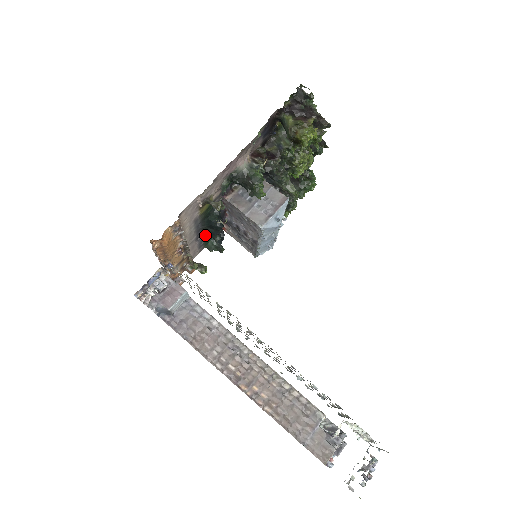
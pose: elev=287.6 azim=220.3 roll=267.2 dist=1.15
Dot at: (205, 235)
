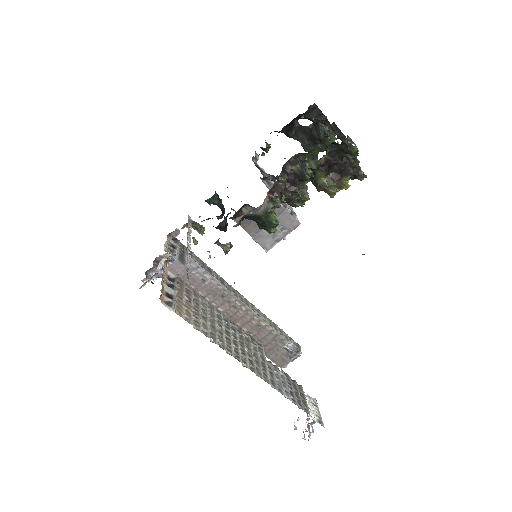
Dot at: occluded
